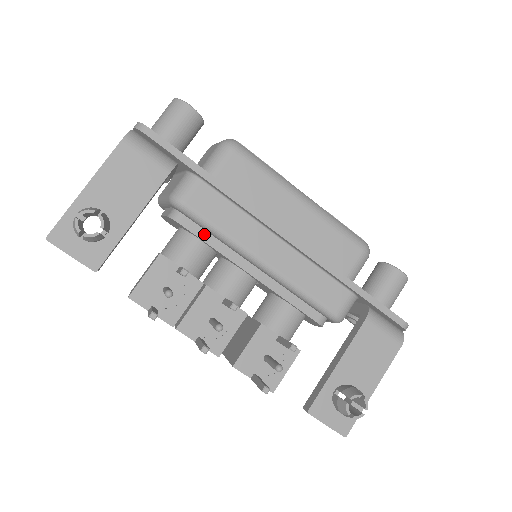
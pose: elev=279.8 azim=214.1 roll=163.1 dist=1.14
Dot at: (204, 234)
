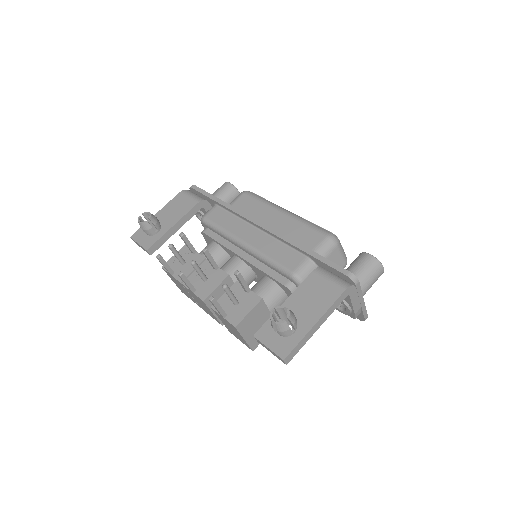
Dot at: (217, 237)
